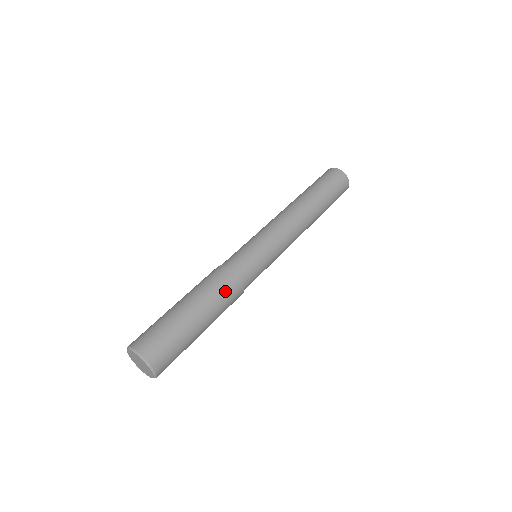
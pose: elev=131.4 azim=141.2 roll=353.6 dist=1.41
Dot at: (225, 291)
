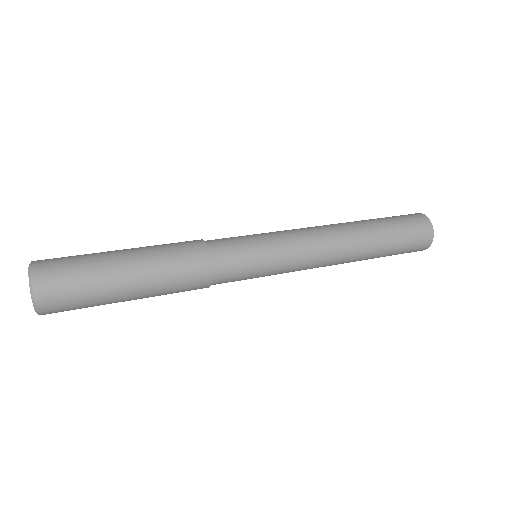
Dot at: (182, 264)
